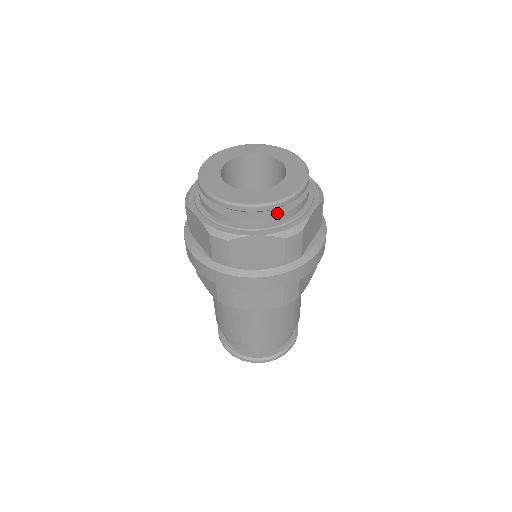
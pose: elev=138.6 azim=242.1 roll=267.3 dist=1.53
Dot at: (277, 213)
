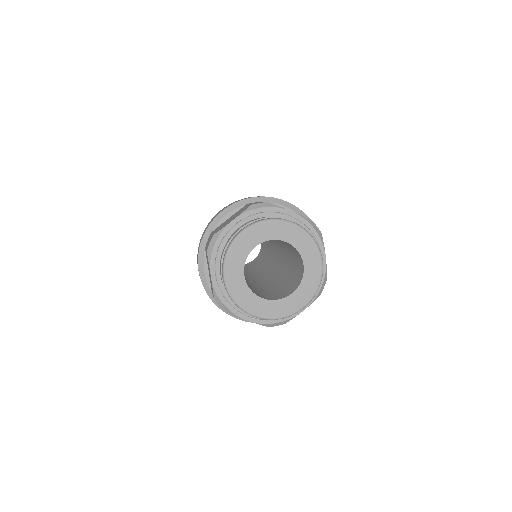
Dot at: occluded
